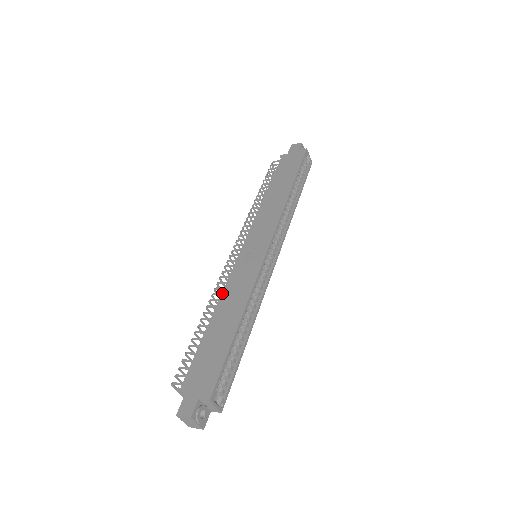
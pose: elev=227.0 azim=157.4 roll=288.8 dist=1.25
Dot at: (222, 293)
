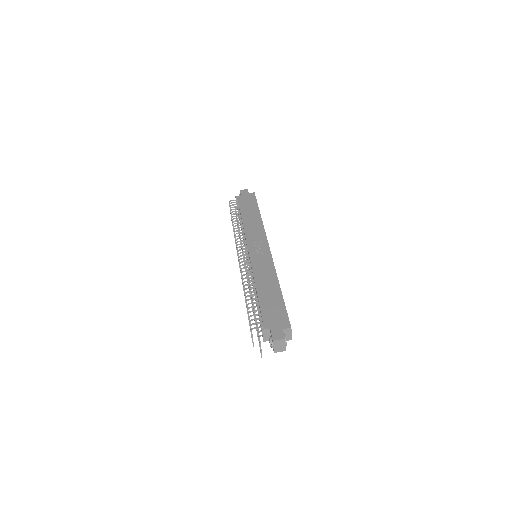
Dot at: (254, 275)
